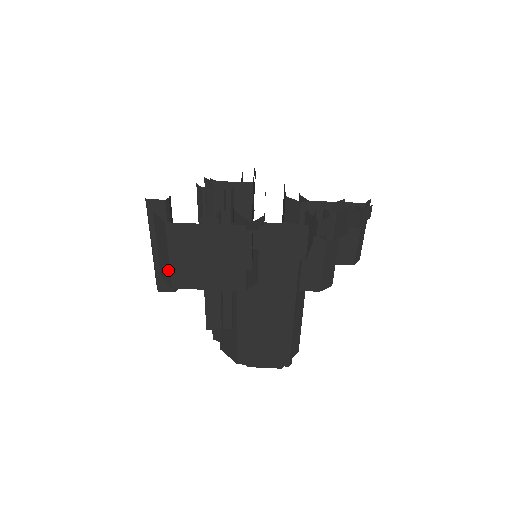
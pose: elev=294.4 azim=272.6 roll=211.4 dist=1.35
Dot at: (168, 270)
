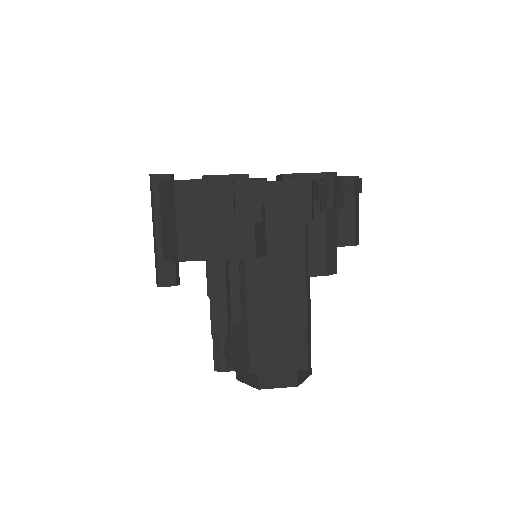
Dot at: (174, 240)
